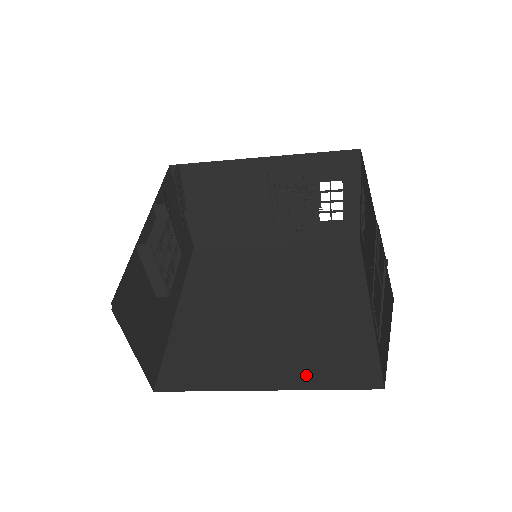
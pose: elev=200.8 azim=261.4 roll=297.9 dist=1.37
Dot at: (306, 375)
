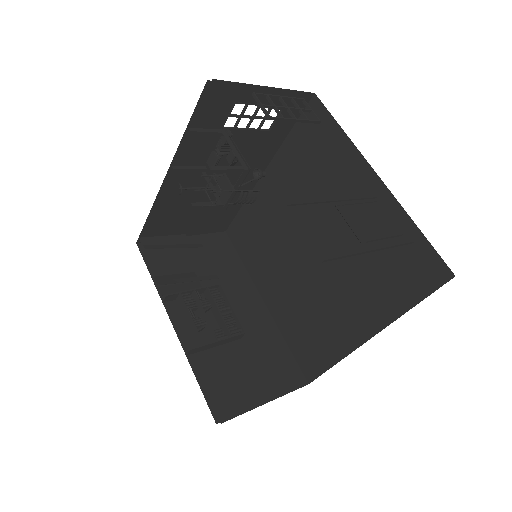
Dot at: (386, 305)
